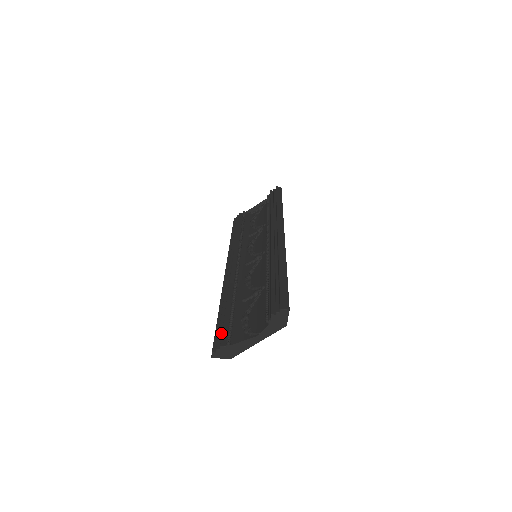
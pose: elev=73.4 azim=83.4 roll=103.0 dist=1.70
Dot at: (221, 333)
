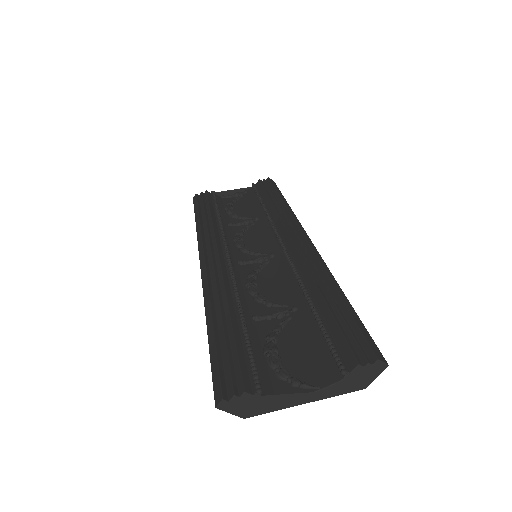
Dot at: (233, 365)
